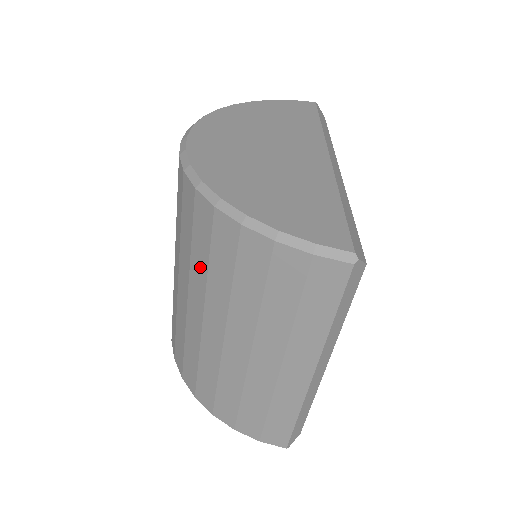
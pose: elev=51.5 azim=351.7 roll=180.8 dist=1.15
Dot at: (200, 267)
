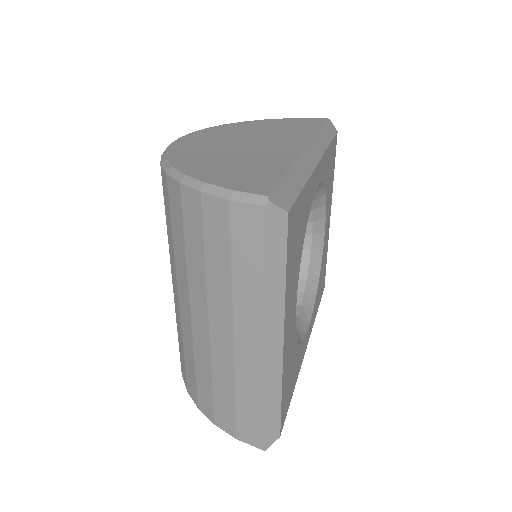
Dot at: (171, 241)
